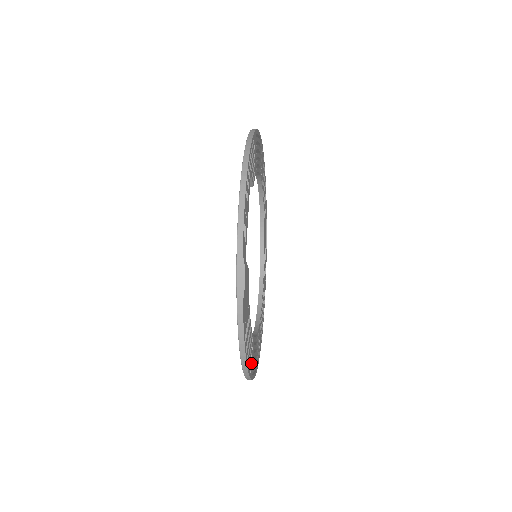
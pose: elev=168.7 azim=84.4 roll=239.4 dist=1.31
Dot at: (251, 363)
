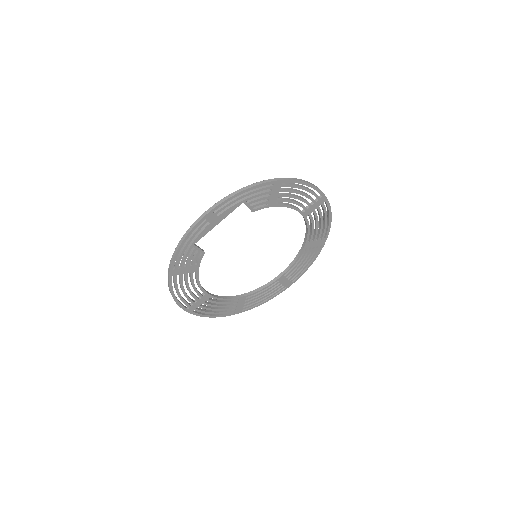
Dot at: (193, 304)
